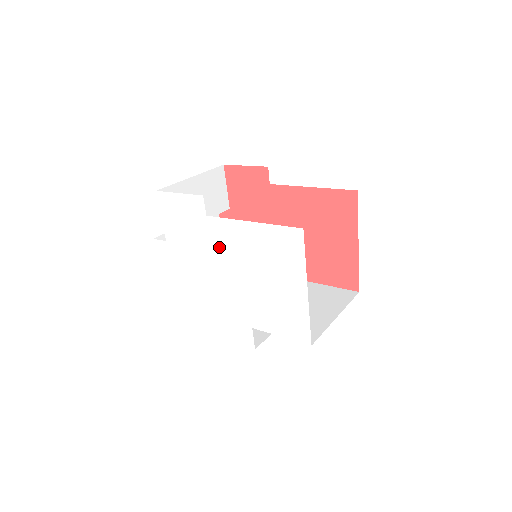
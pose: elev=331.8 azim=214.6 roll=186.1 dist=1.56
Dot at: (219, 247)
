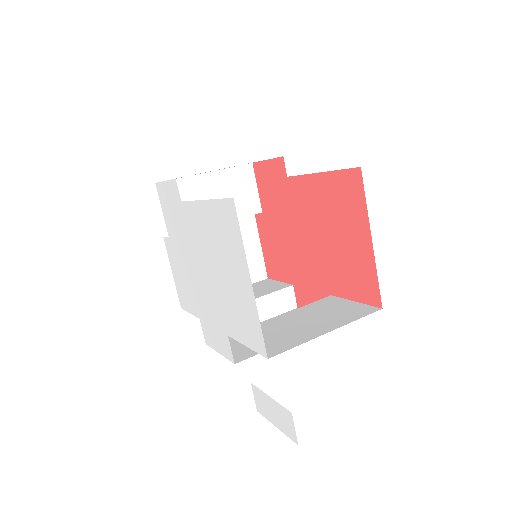
Dot at: (193, 237)
